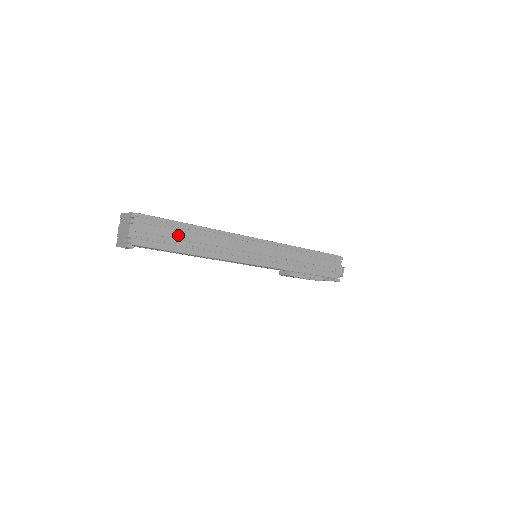
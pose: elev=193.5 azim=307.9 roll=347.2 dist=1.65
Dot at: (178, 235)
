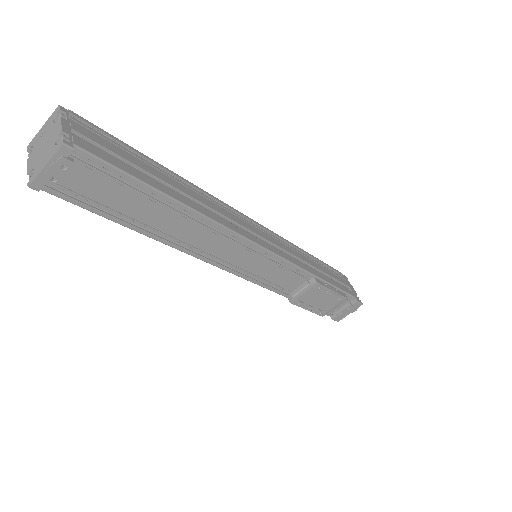
Dot at: (146, 168)
